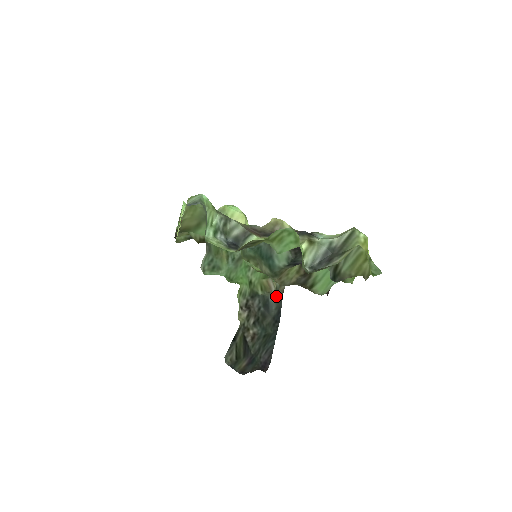
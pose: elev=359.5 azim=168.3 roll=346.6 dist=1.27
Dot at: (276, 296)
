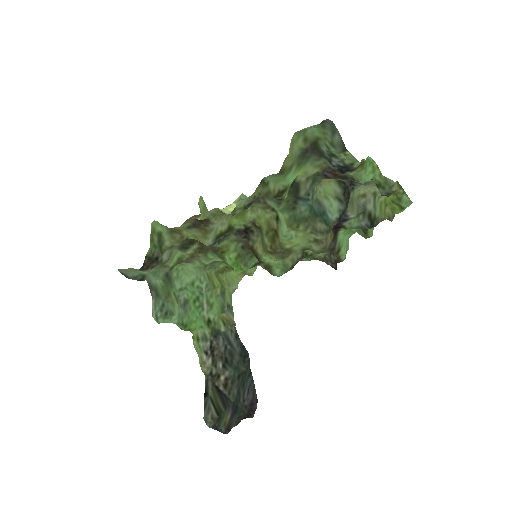
Dot at: (232, 334)
